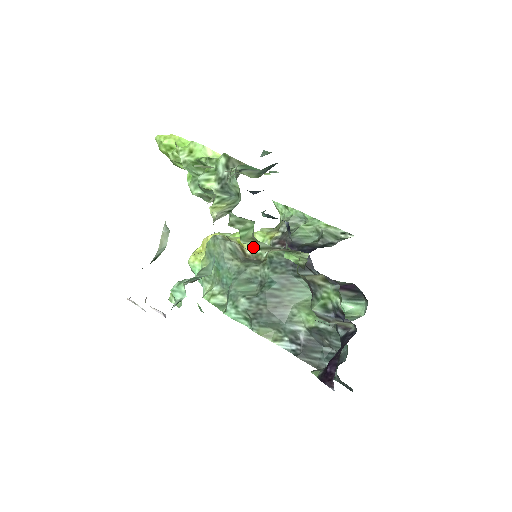
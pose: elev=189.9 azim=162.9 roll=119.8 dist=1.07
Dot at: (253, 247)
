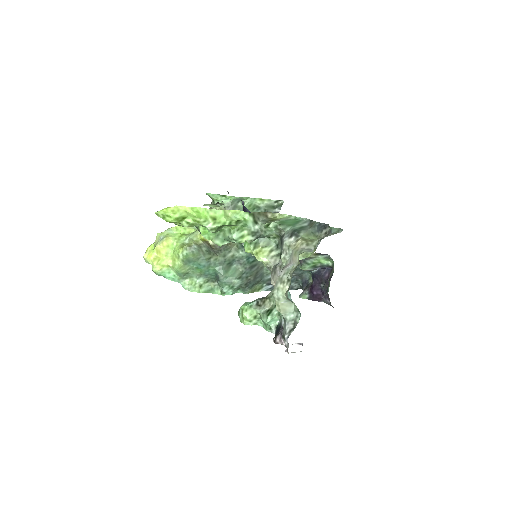
Dot at: occluded
